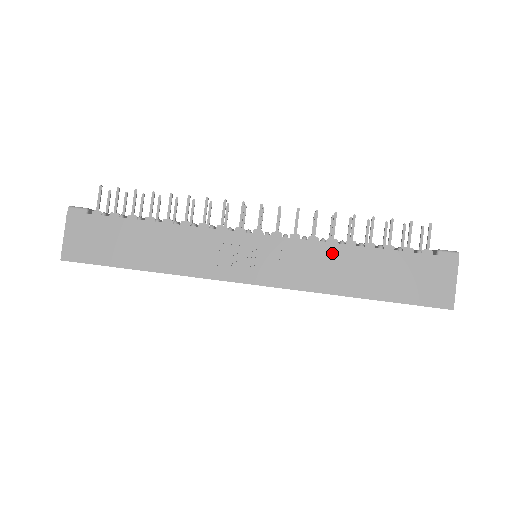
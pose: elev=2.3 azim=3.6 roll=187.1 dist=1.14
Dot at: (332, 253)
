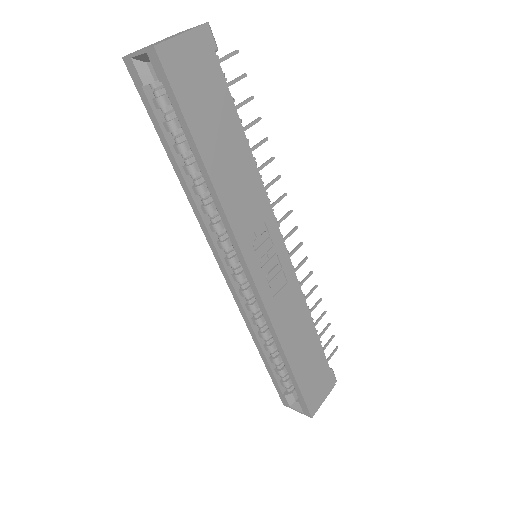
Dot at: (302, 312)
